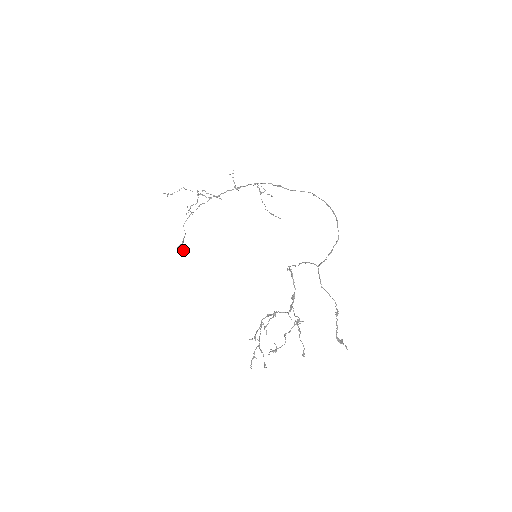
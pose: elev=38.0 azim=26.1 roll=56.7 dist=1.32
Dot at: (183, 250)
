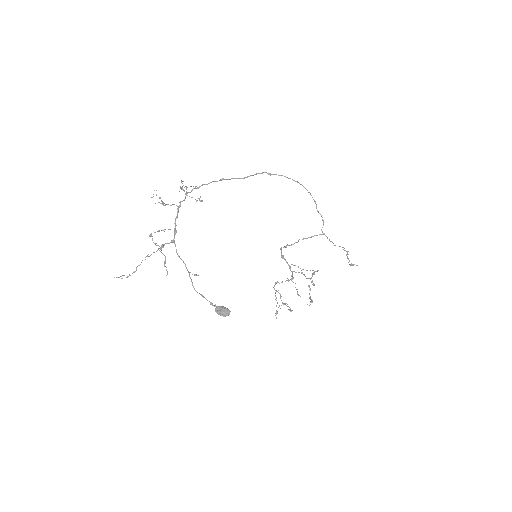
Dot at: (230, 311)
